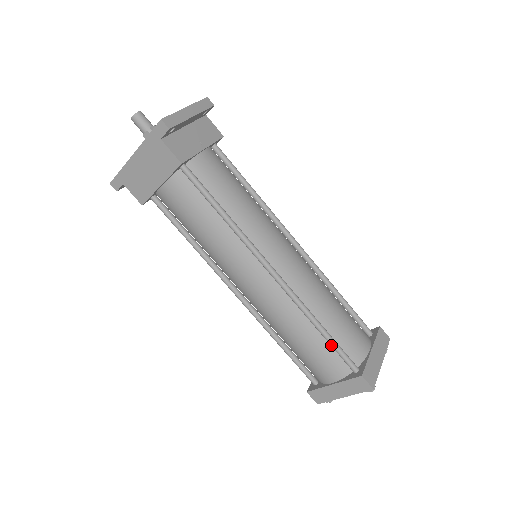
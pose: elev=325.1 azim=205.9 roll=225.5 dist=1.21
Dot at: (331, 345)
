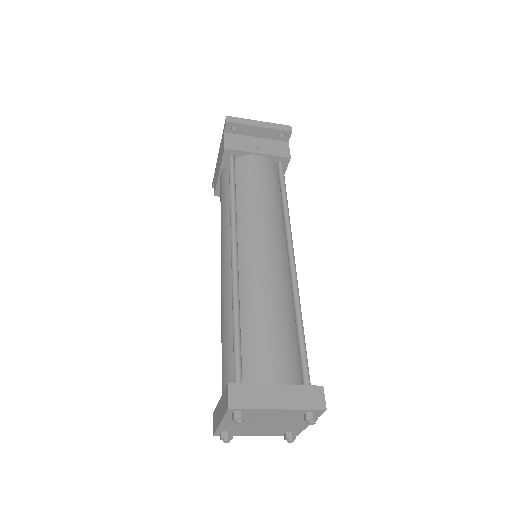
Dot at: (233, 342)
